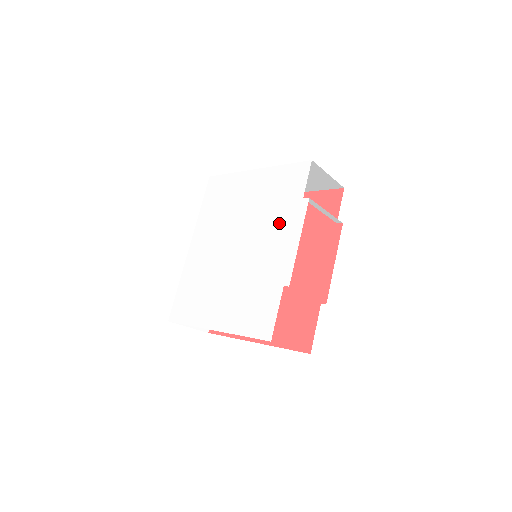
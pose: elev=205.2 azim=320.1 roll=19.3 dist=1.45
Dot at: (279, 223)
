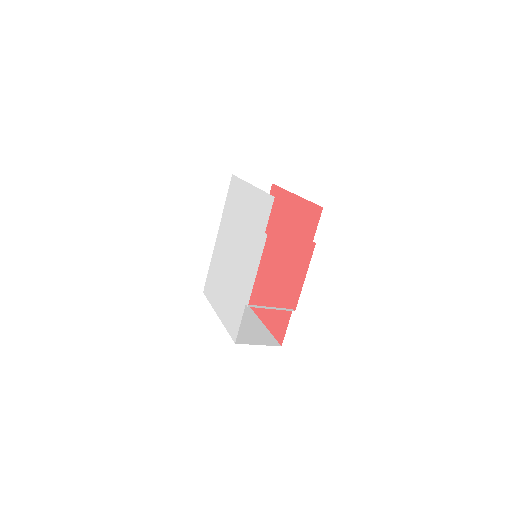
Dot at: (252, 247)
